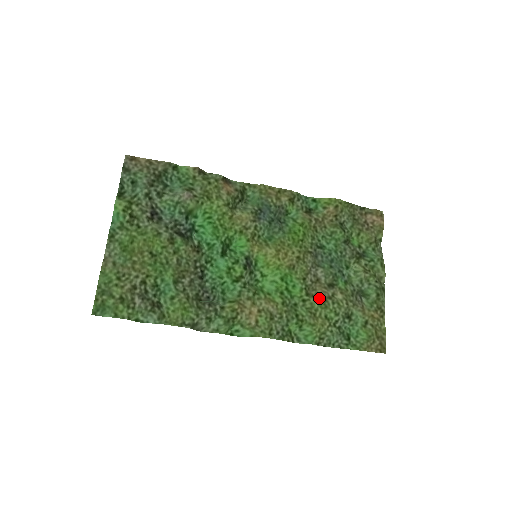
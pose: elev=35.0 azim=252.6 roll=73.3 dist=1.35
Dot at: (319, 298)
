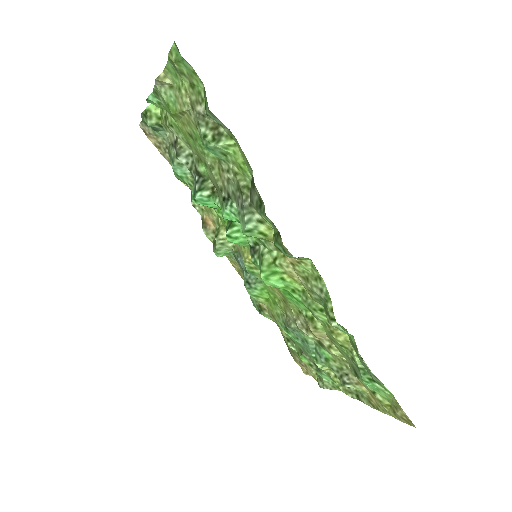
Dot at: (324, 331)
